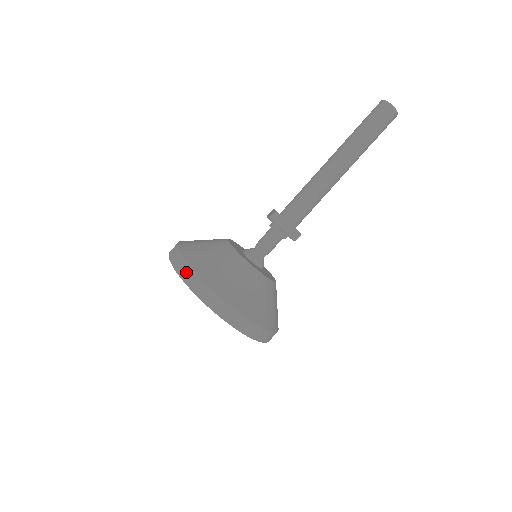
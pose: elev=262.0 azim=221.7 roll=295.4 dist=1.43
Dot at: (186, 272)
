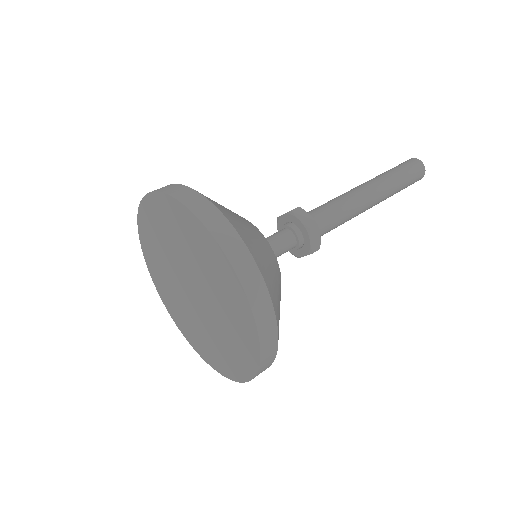
Dot at: (196, 200)
